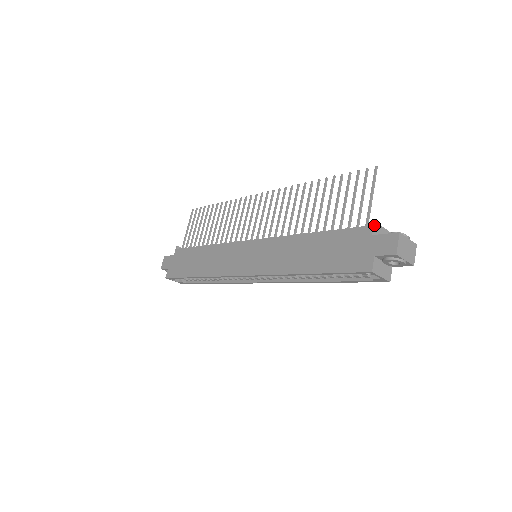
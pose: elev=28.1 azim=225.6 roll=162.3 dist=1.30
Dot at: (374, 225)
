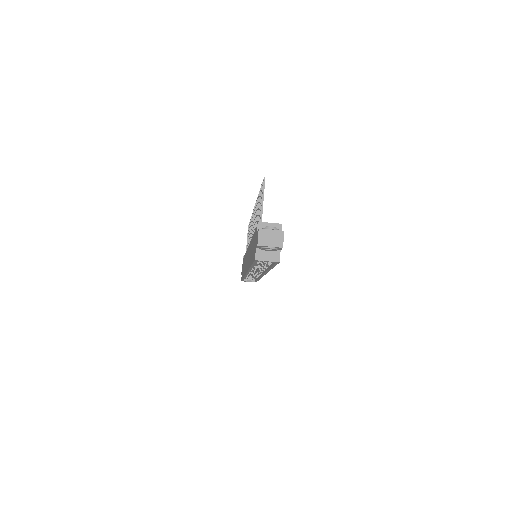
Dot at: (258, 224)
